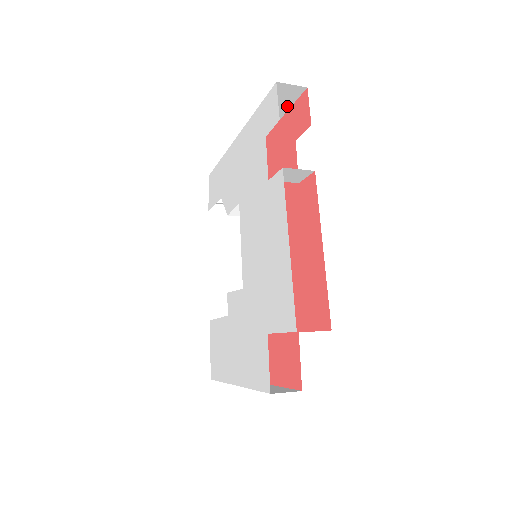
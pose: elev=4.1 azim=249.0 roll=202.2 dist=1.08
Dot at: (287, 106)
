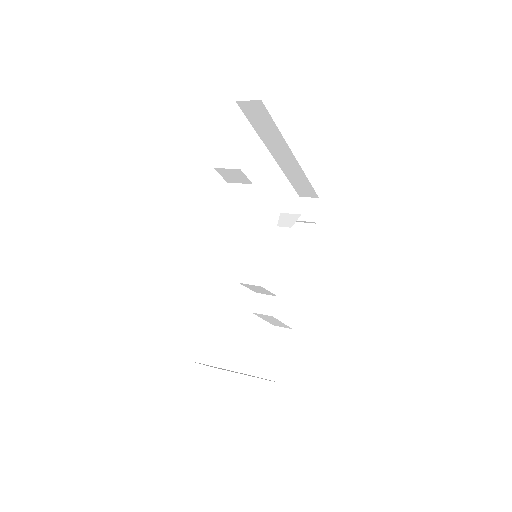
Dot at: (270, 120)
